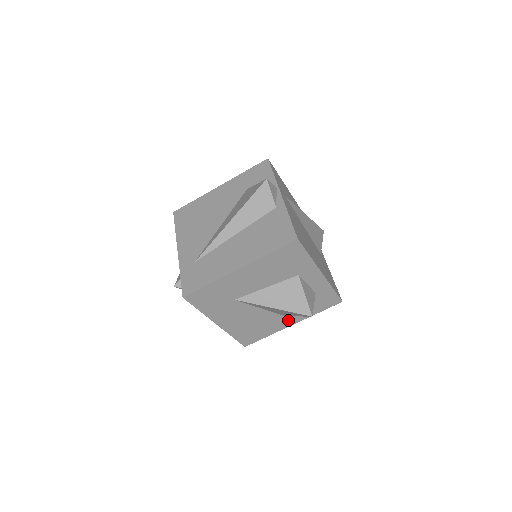
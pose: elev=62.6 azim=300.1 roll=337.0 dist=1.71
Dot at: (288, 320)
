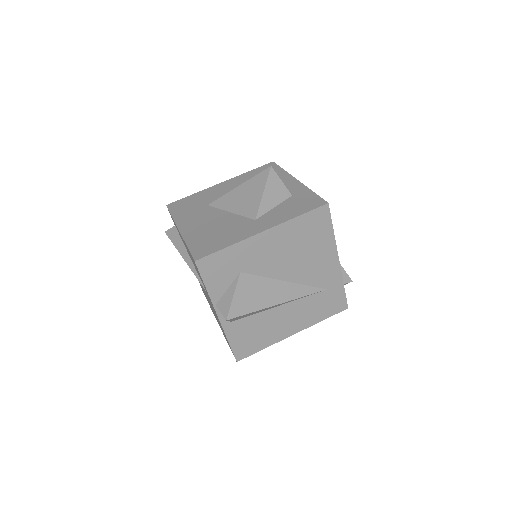
Dot at: (259, 226)
